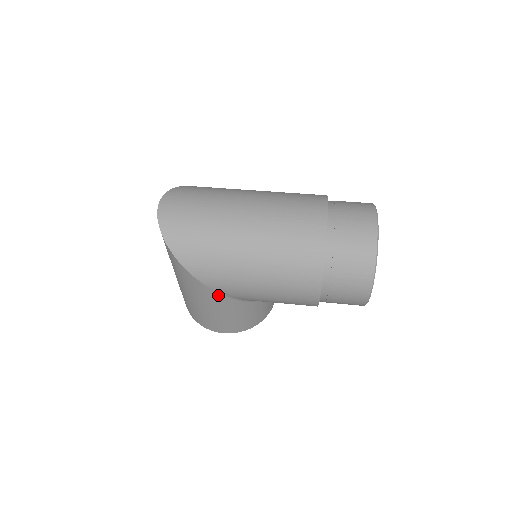
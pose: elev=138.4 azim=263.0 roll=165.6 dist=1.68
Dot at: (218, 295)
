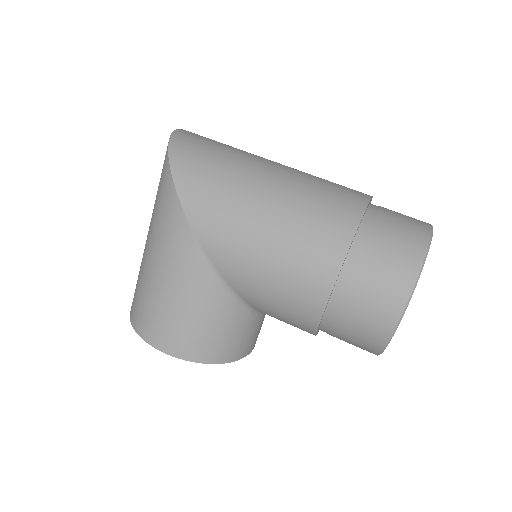
Dot at: (195, 247)
